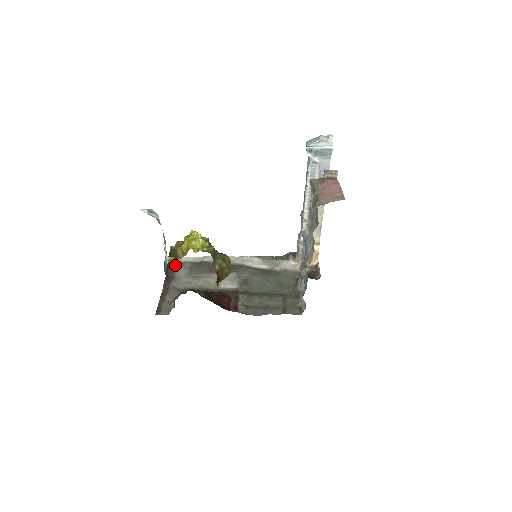
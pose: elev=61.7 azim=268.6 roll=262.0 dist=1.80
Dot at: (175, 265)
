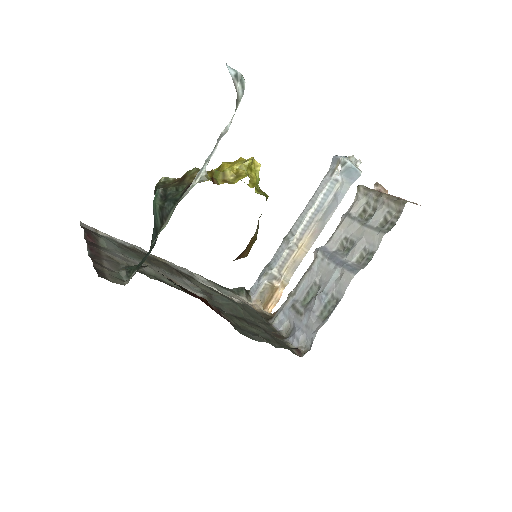
Dot at: (94, 232)
